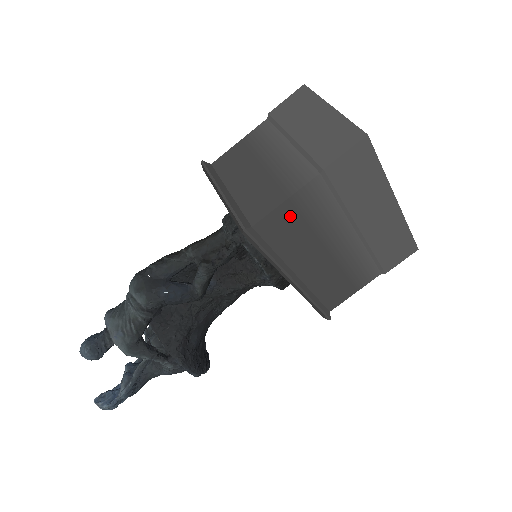
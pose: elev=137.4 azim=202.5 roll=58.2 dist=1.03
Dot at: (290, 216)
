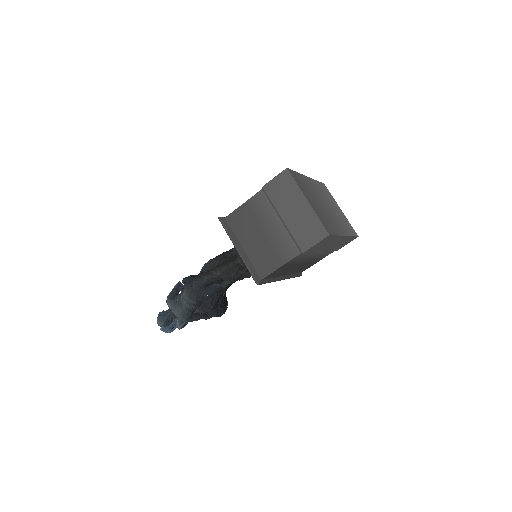
Dot at: (283, 268)
